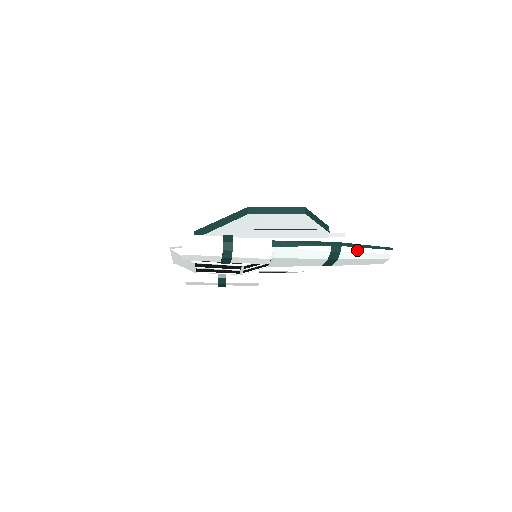
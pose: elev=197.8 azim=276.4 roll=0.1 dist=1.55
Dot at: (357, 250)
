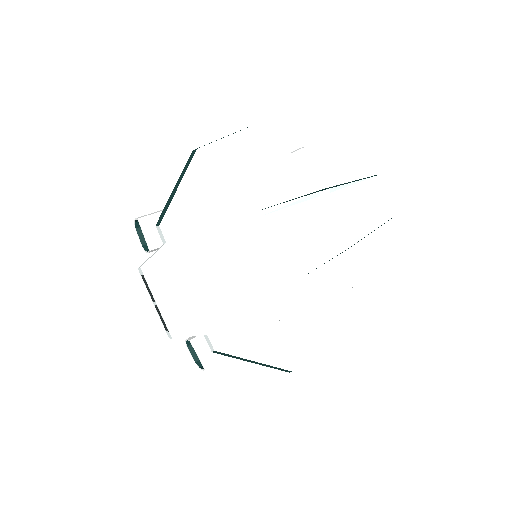
Dot at: (362, 235)
